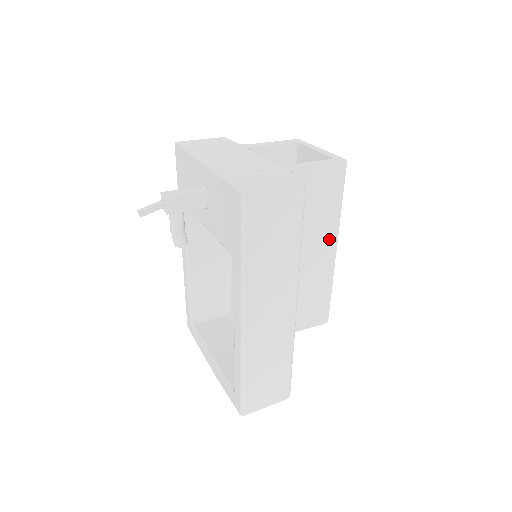
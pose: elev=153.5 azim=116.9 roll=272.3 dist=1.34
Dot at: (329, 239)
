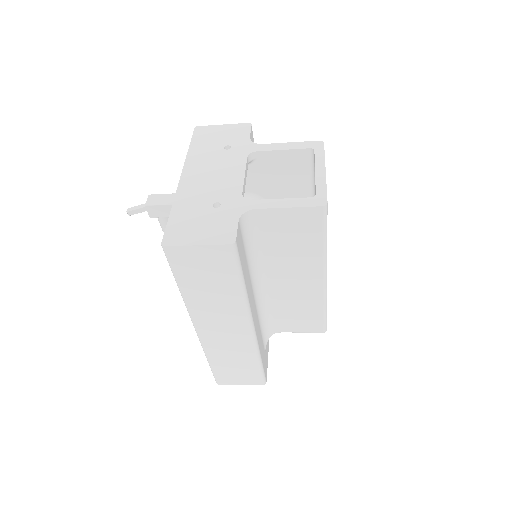
Dot at: (313, 270)
